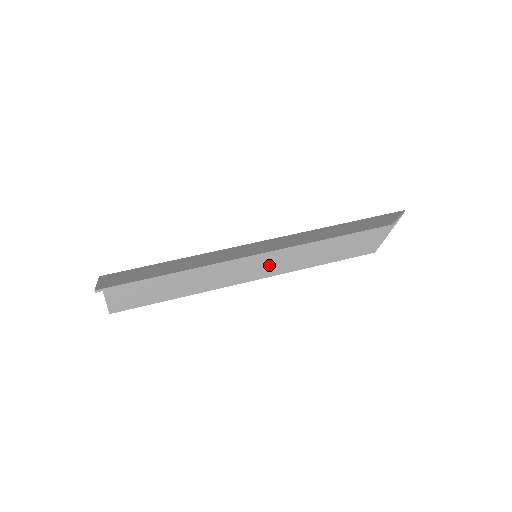
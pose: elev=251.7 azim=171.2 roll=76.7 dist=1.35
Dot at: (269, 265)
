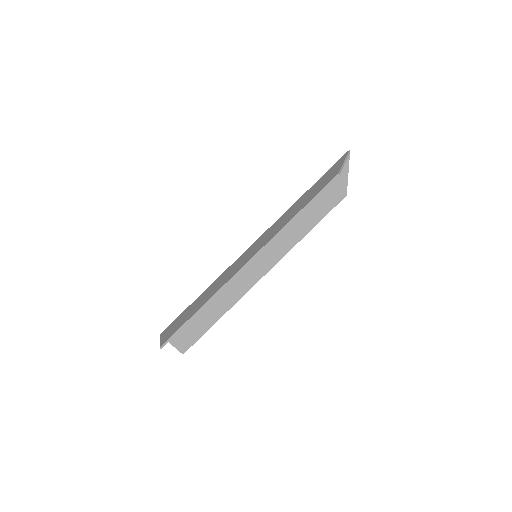
Dot at: (271, 255)
